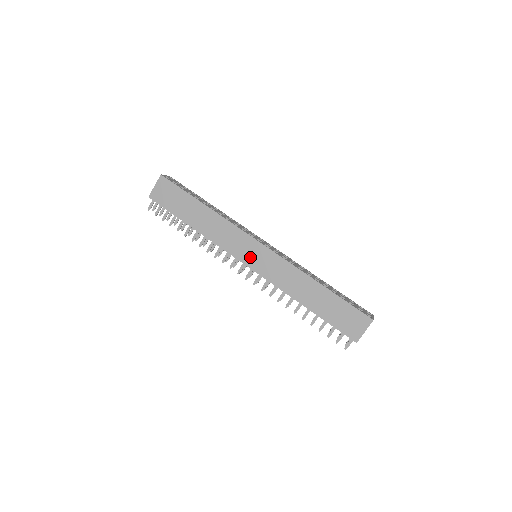
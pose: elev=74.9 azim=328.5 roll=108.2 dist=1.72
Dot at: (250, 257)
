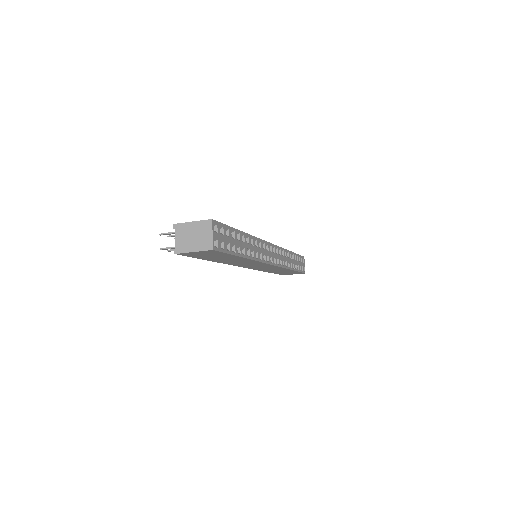
Dot at: occluded
